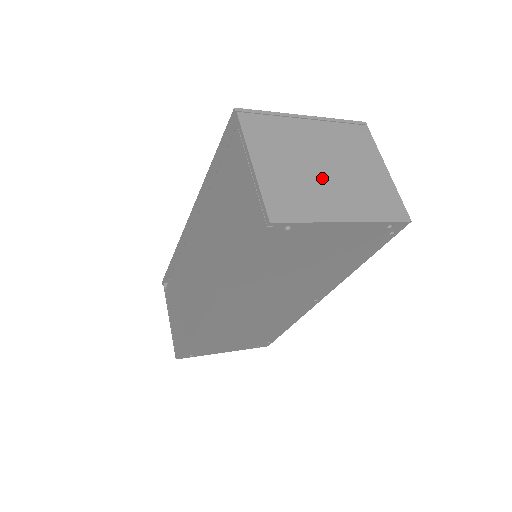
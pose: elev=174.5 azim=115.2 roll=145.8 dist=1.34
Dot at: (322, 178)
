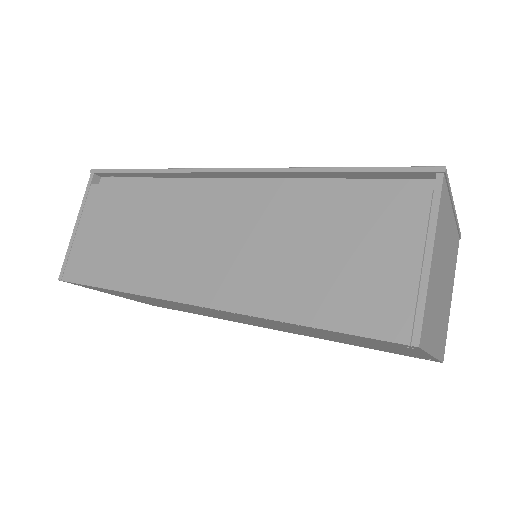
Dot at: (440, 295)
